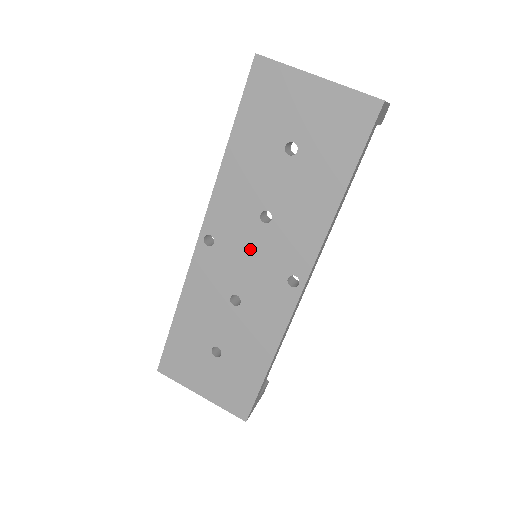
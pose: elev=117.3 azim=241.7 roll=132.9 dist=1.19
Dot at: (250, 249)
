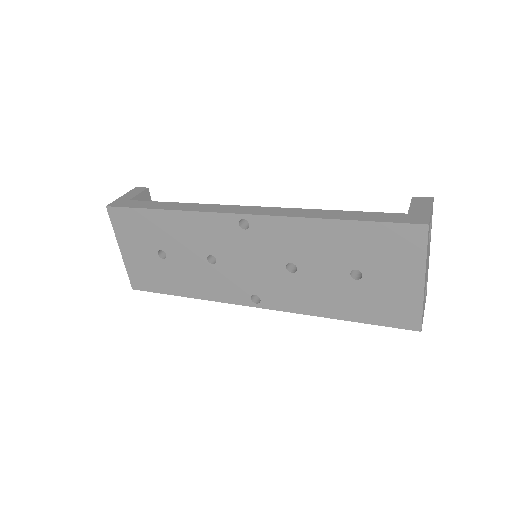
Dot at: (259, 261)
